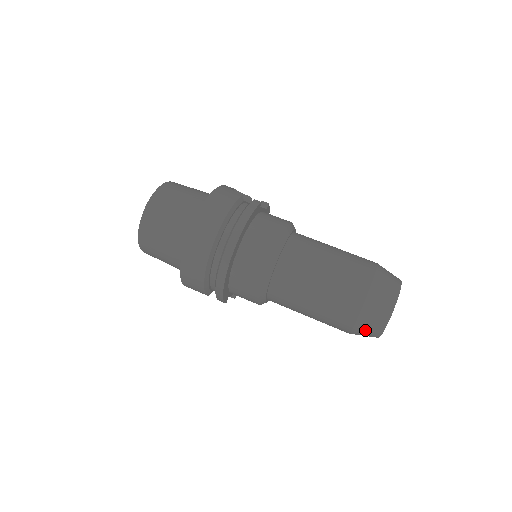
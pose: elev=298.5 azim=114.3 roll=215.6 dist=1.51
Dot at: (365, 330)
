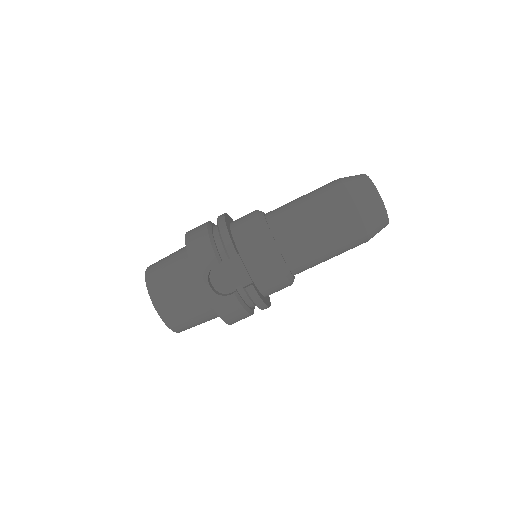
Dot at: occluded
